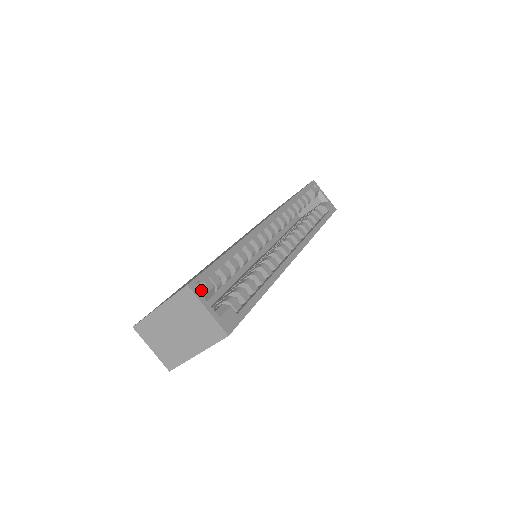
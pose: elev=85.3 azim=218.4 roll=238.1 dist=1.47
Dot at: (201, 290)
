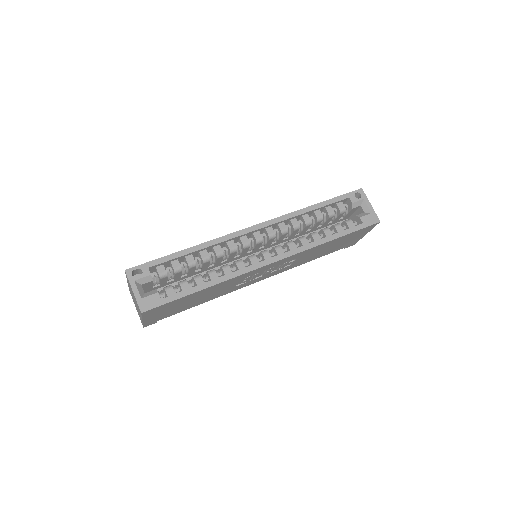
Dot at: occluded
